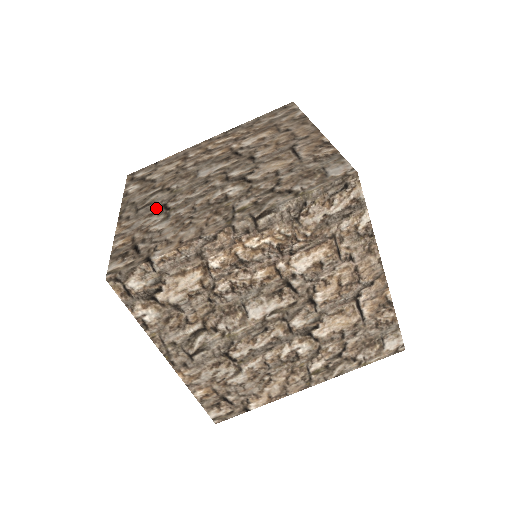
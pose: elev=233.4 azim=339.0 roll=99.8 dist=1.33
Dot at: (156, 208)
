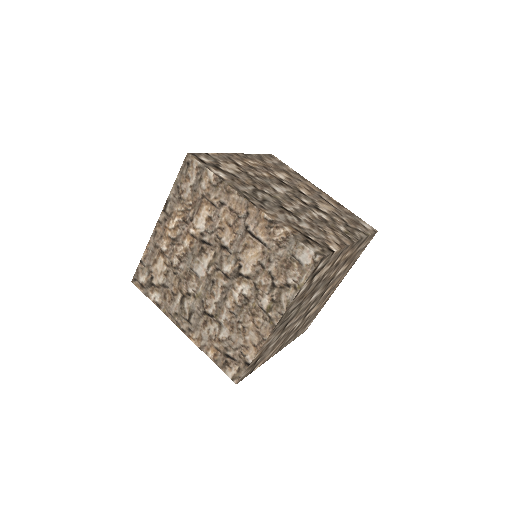
Dot at: (279, 207)
